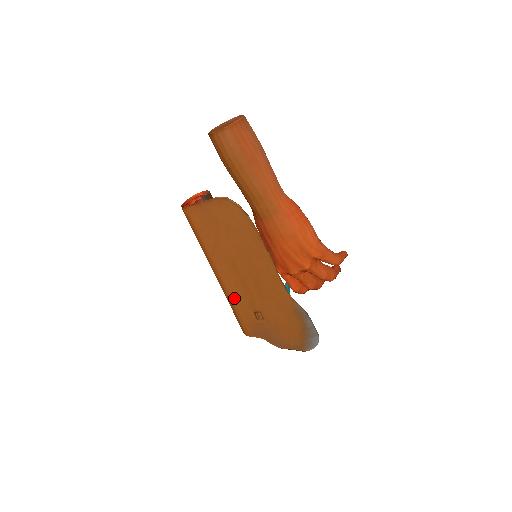
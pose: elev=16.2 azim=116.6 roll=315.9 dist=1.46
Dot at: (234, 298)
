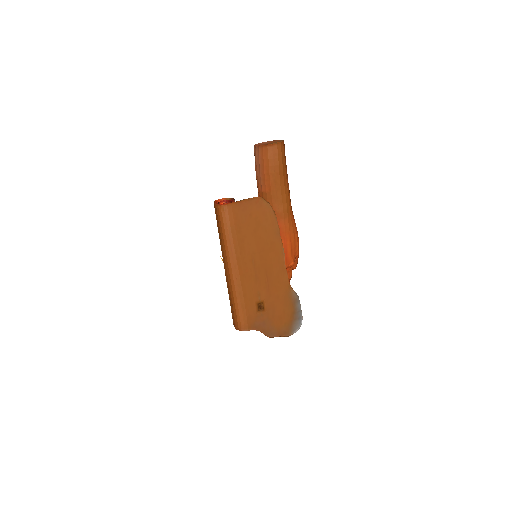
Dot at: (244, 291)
